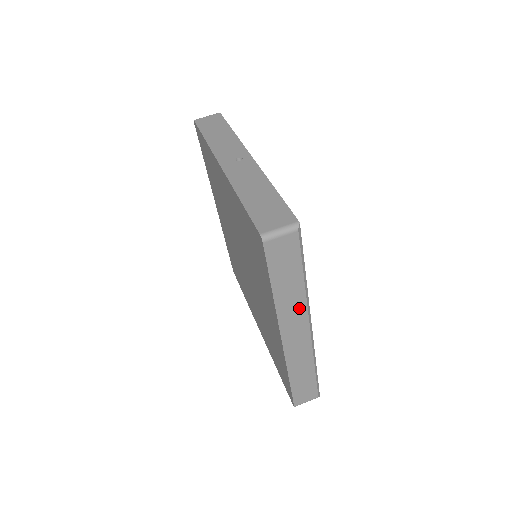
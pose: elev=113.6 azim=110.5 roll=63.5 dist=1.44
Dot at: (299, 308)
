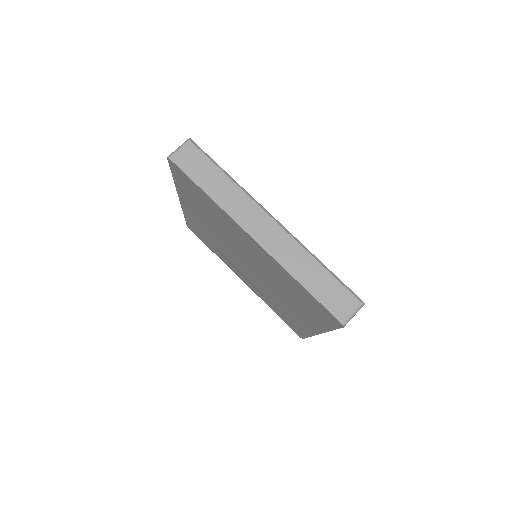
Dot at: (244, 202)
